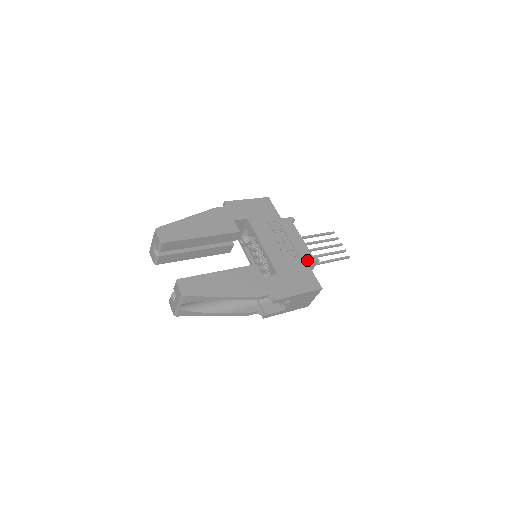
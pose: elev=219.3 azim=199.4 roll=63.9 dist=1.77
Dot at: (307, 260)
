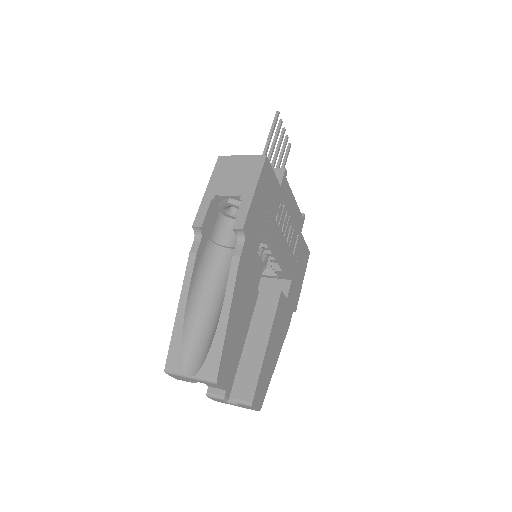
Dot at: (301, 229)
